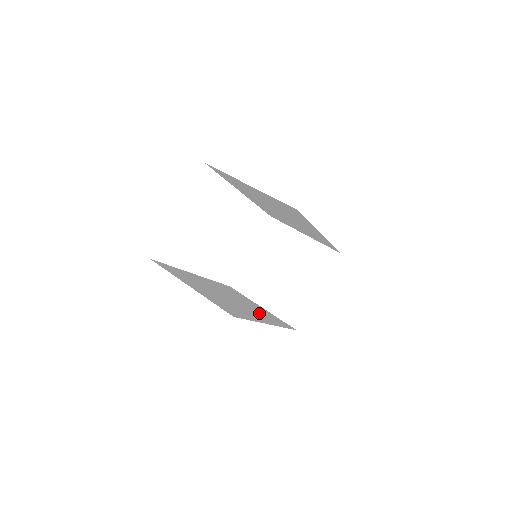
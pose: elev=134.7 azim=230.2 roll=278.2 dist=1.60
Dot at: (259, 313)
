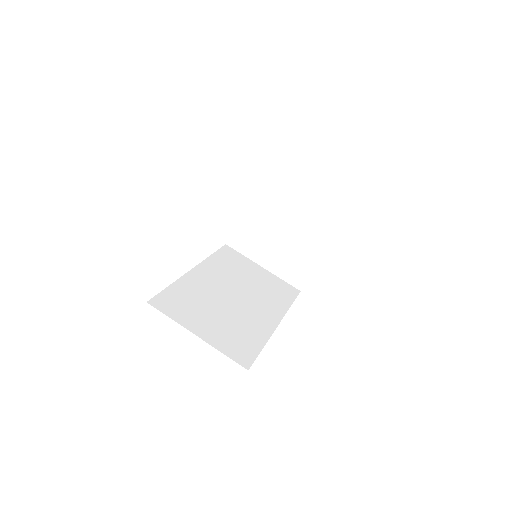
Dot at: (264, 300)
